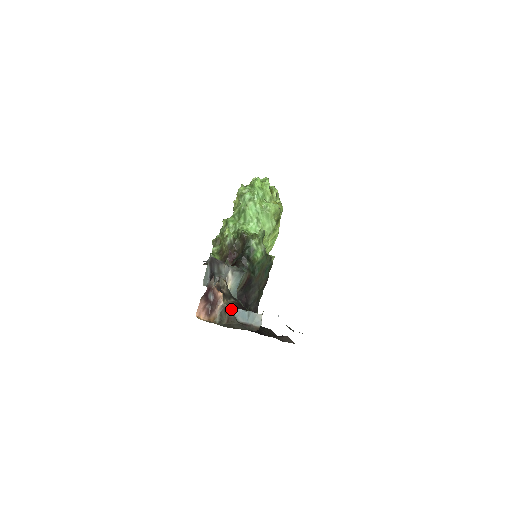
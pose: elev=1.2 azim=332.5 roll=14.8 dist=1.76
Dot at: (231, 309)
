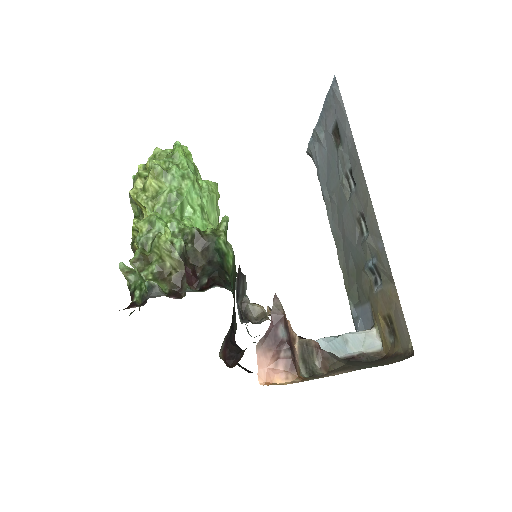
Dot at: (317, 342)
